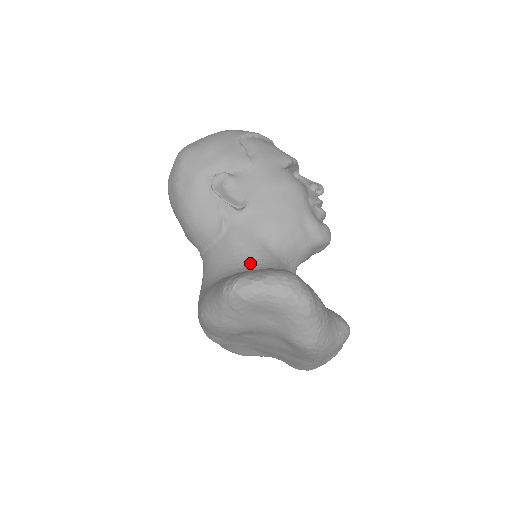
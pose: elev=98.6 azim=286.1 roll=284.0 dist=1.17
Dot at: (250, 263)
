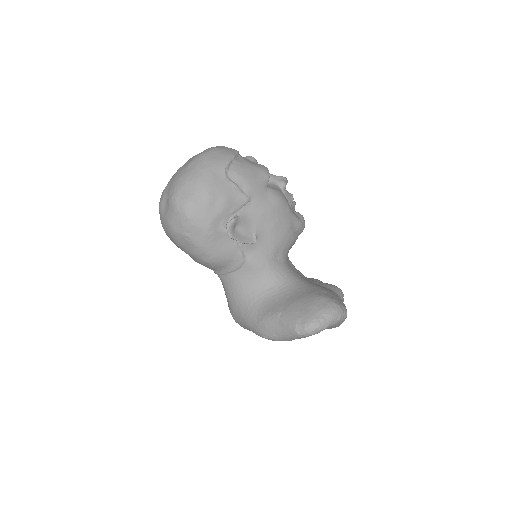
Dot at: (275, 281)
